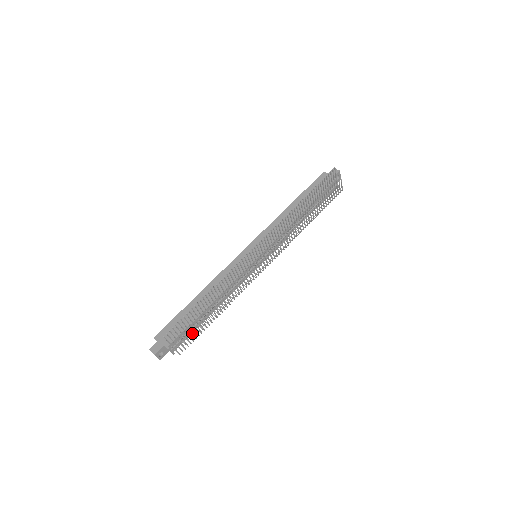
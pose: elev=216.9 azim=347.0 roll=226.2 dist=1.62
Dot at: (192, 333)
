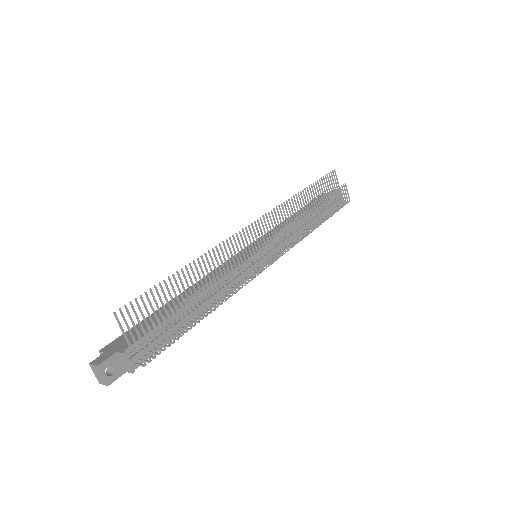
Dot at: (165, 323)
